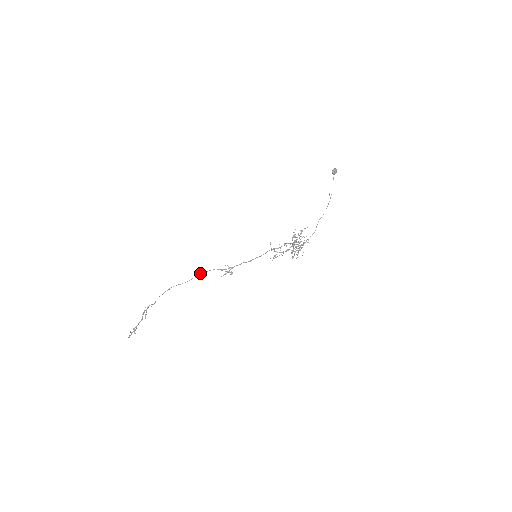
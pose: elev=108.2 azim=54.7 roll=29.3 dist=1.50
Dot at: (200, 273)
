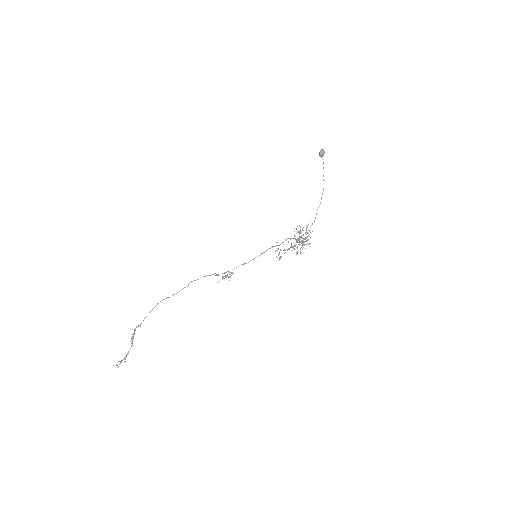
Dot at: (191, 281)
